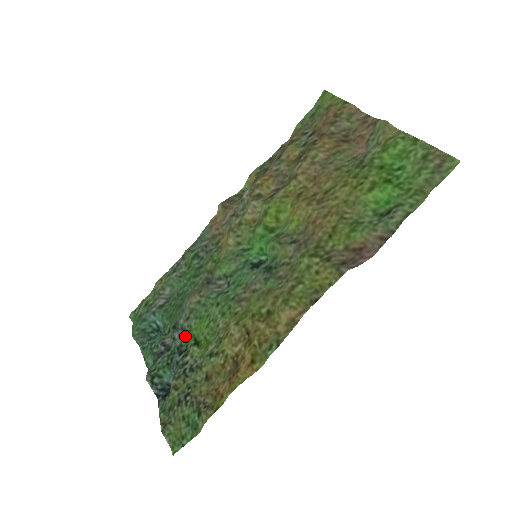
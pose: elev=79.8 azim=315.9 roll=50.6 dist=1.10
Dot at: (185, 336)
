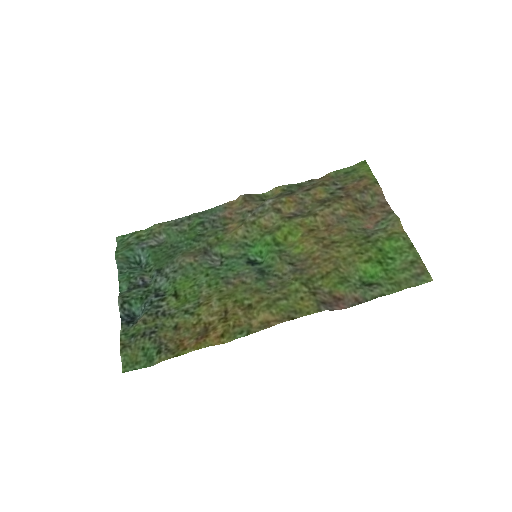
Dot at: (167, 284)
